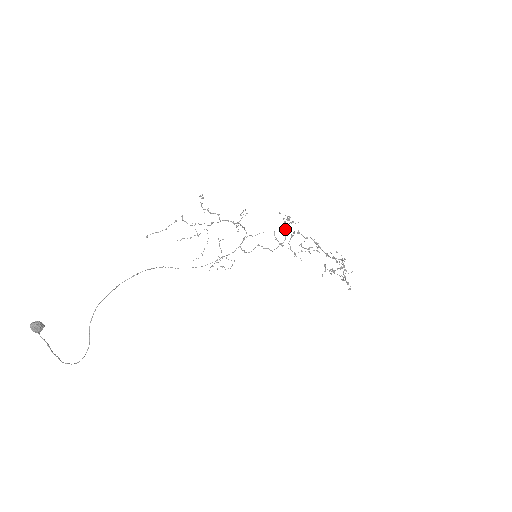
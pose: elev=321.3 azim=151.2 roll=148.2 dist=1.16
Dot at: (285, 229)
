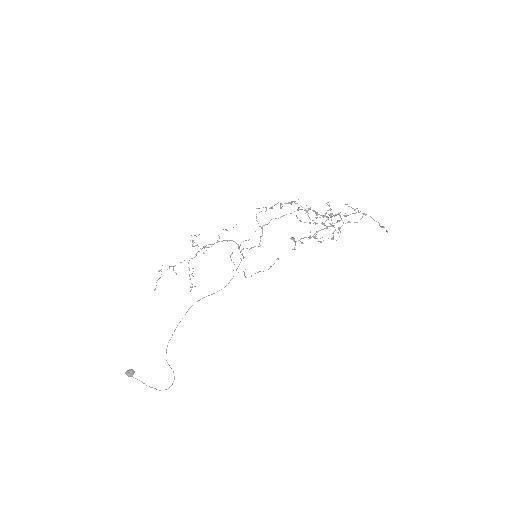
Dot at: (258, 223)
